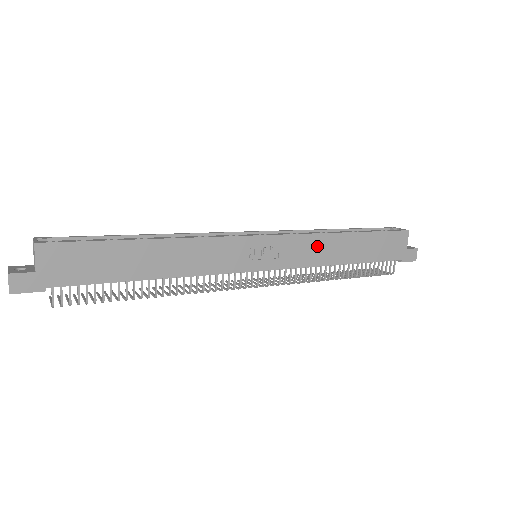
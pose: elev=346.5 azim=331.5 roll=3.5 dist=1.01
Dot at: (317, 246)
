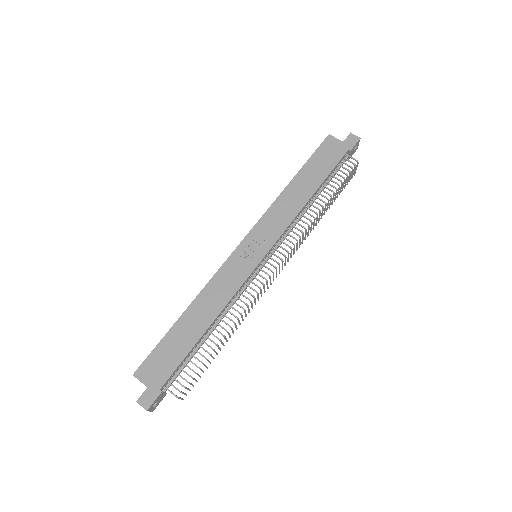
Dot at: (280, 210)
